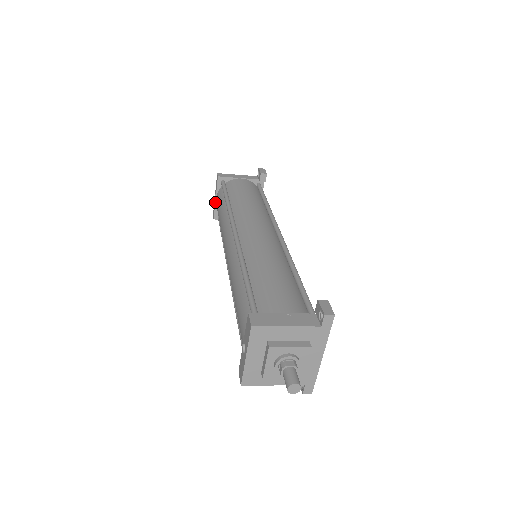
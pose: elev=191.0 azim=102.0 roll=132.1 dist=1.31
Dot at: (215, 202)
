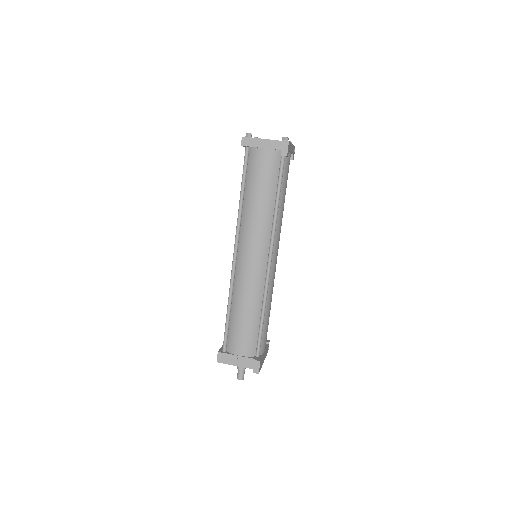
Dot at: occluded
